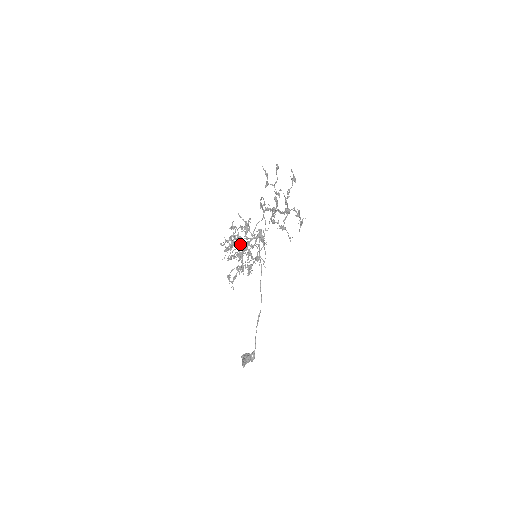
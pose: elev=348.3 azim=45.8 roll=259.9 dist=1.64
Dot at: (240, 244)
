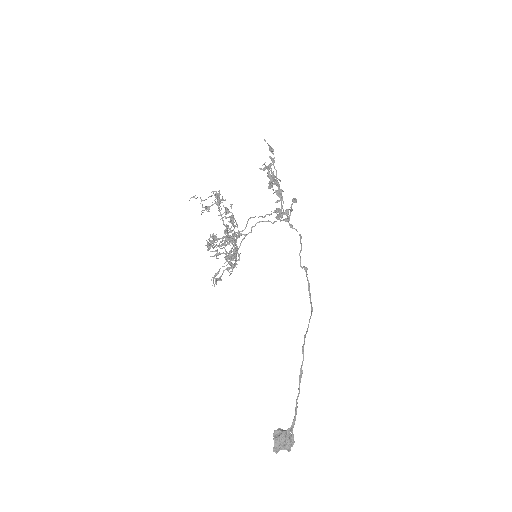
Dot at: occluded
